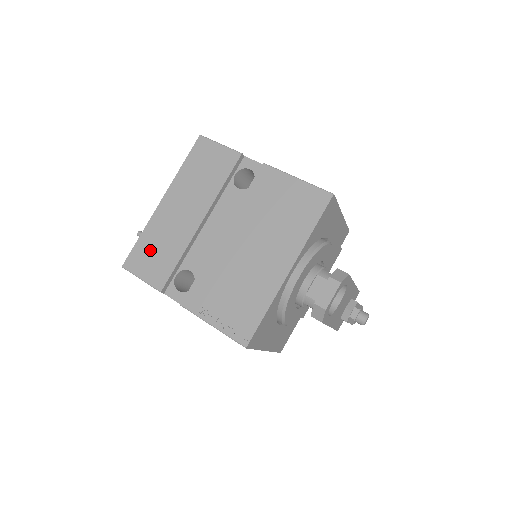
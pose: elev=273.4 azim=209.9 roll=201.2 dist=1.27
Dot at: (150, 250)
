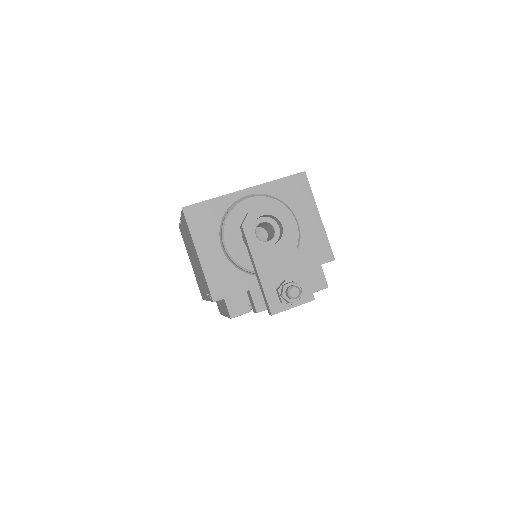
Dot at: occluded
